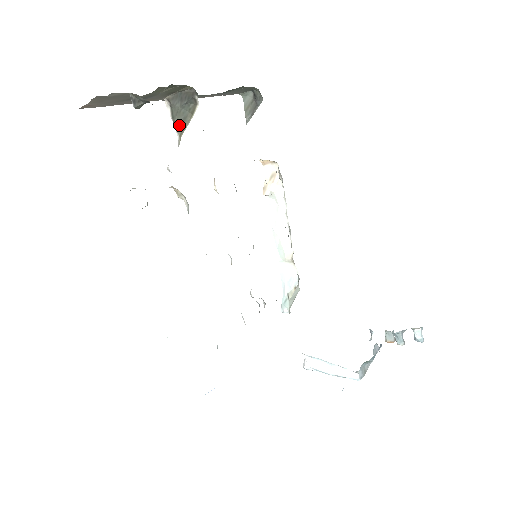
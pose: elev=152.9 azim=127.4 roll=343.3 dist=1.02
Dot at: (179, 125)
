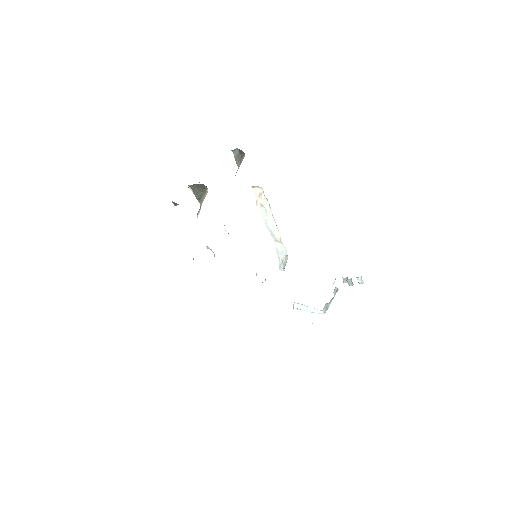
Dot at: (199, 198)
